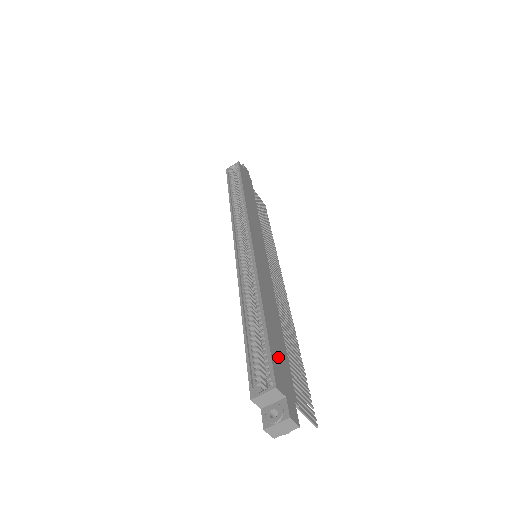
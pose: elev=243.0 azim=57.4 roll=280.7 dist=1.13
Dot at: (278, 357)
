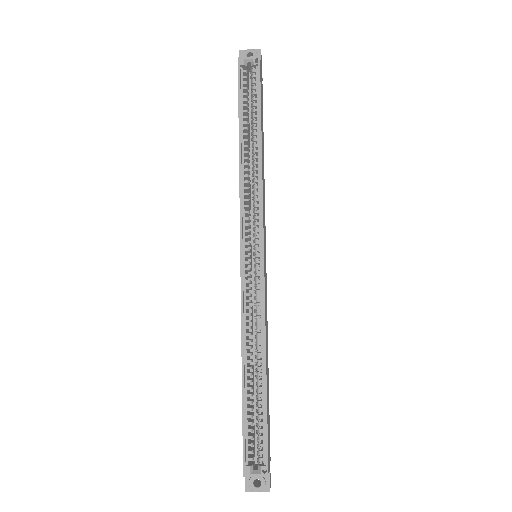
Dot at: (268, 428)
